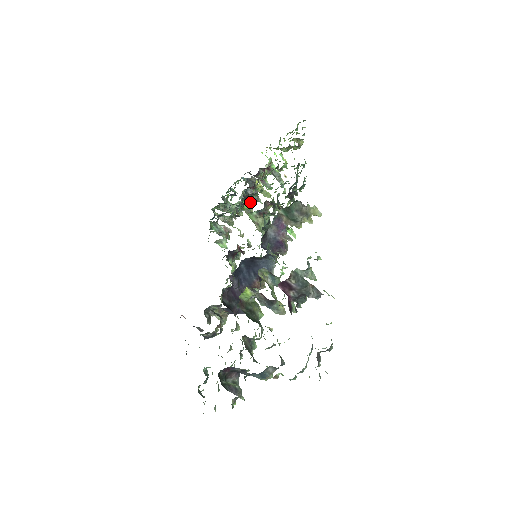
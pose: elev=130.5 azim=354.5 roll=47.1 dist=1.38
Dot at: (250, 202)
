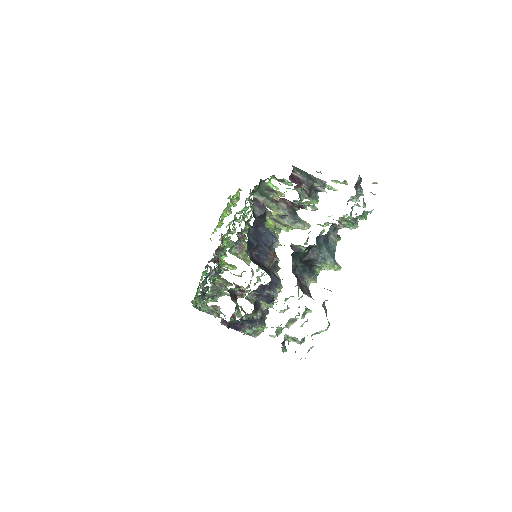
Dot at: occluded
